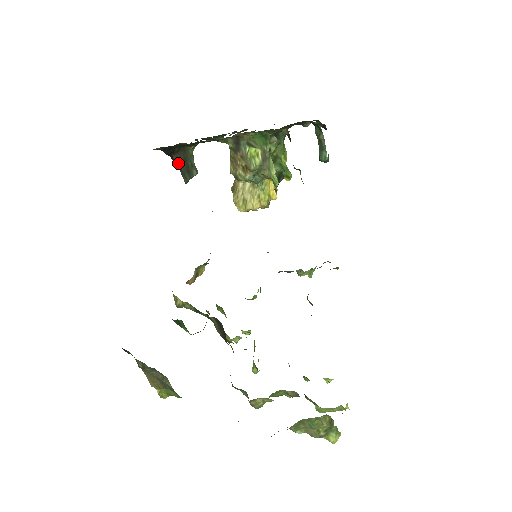
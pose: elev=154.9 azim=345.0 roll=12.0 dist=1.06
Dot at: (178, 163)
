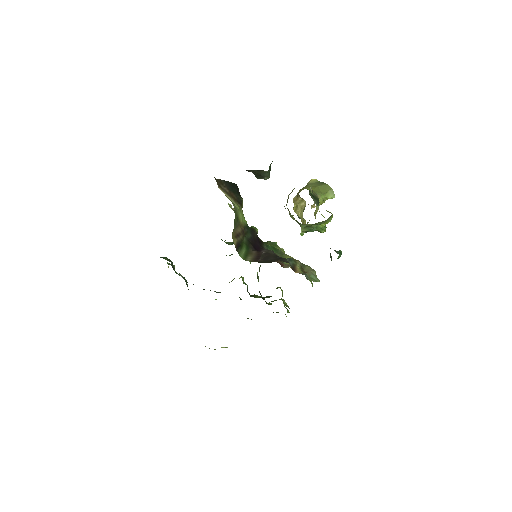
Dot at: (252, 171)
